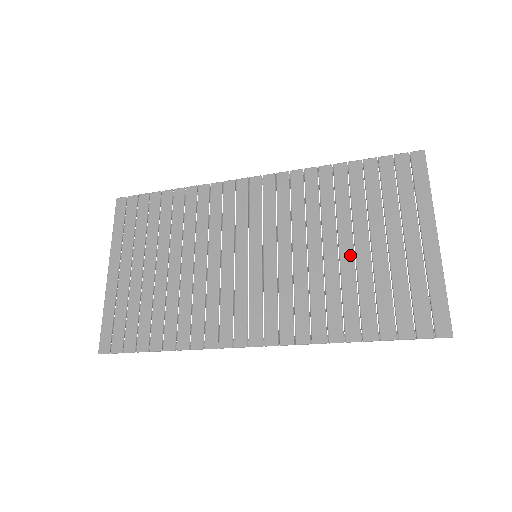
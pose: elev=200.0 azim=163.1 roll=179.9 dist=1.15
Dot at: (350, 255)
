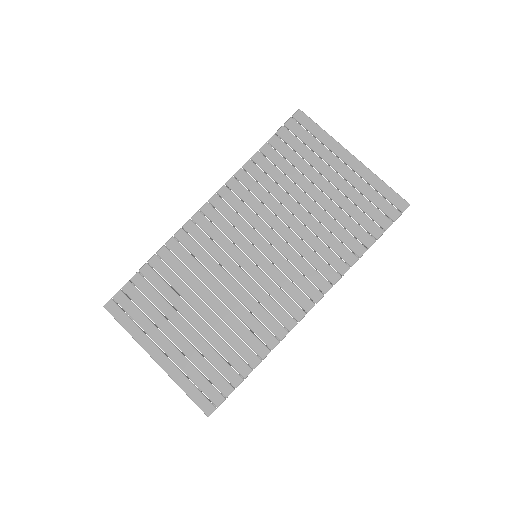
Dot at: (315, 206)
